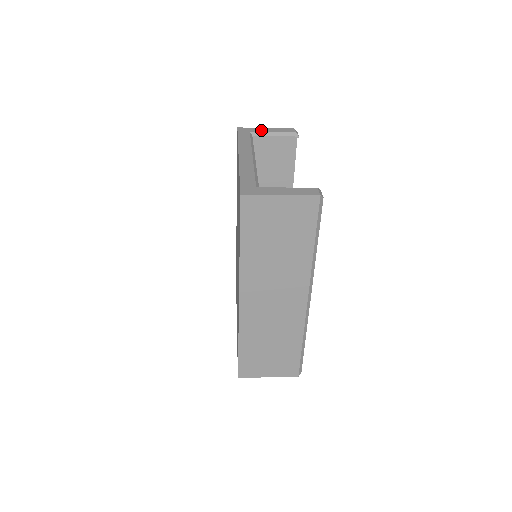
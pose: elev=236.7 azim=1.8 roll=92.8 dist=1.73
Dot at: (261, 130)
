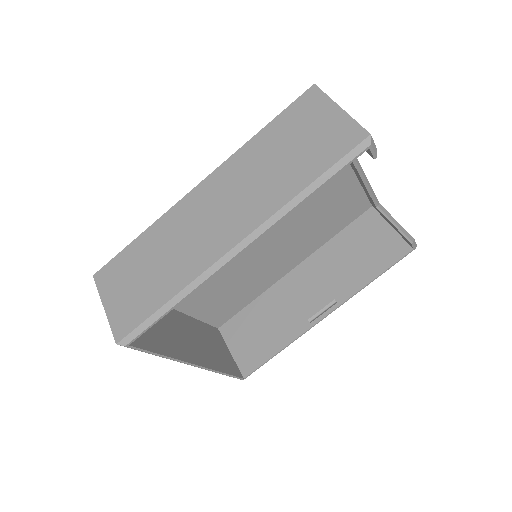
Dot at: occluded
